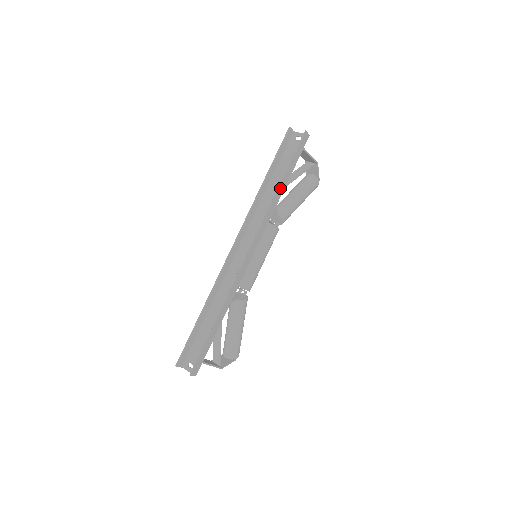
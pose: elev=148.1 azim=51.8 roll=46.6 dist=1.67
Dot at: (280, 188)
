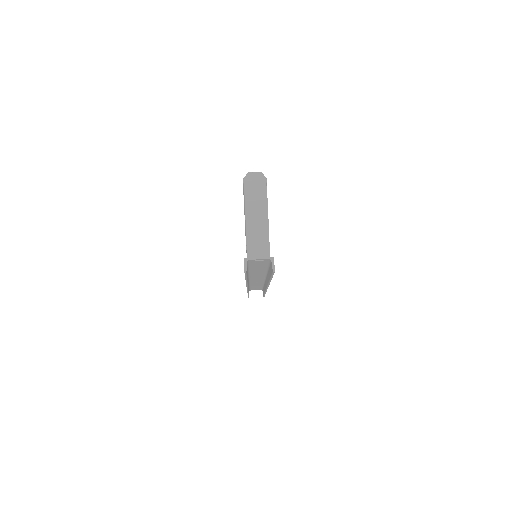
Dot at: occluded
